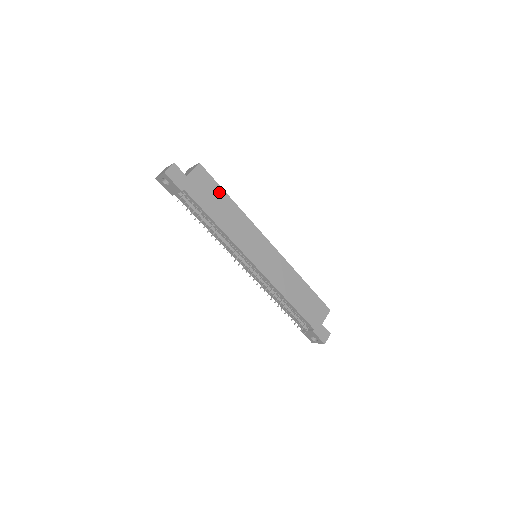
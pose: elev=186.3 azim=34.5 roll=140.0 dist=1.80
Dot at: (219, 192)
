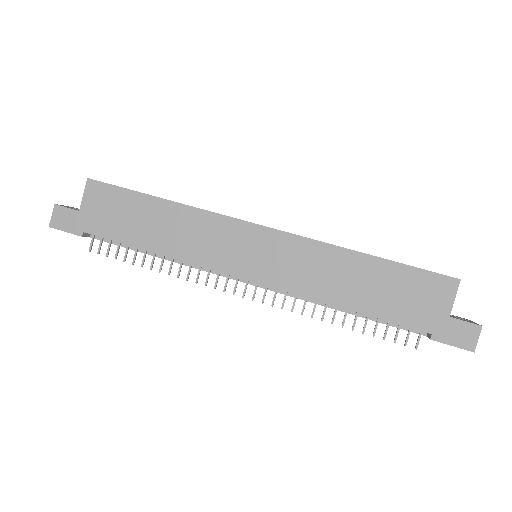
Dot at: (135, 201)
